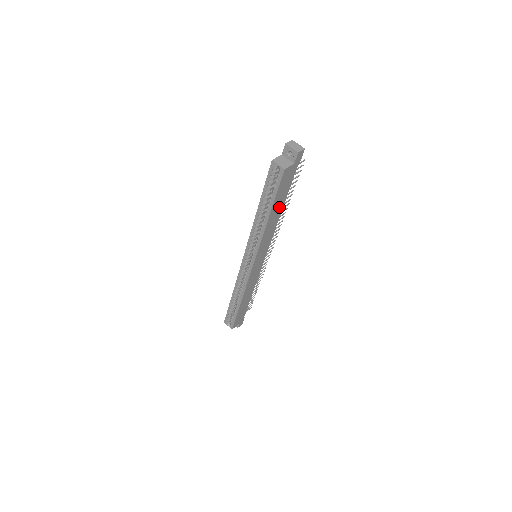
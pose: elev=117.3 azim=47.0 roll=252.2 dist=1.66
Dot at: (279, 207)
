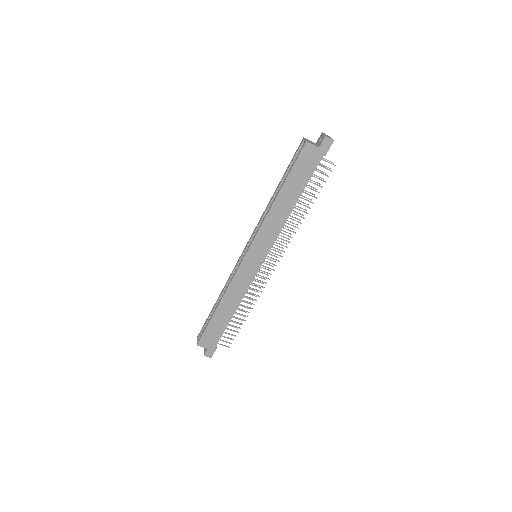
Dot at: (293, 195)
